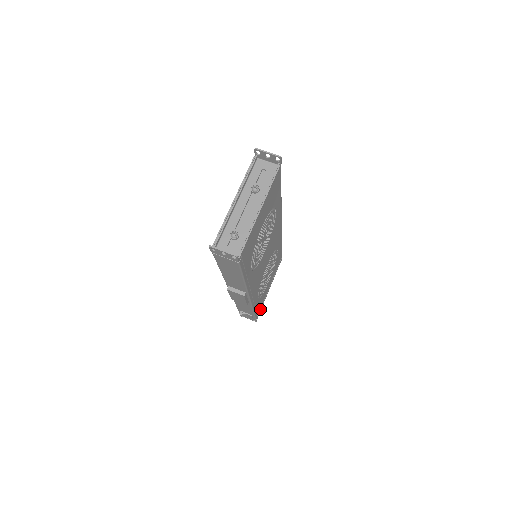
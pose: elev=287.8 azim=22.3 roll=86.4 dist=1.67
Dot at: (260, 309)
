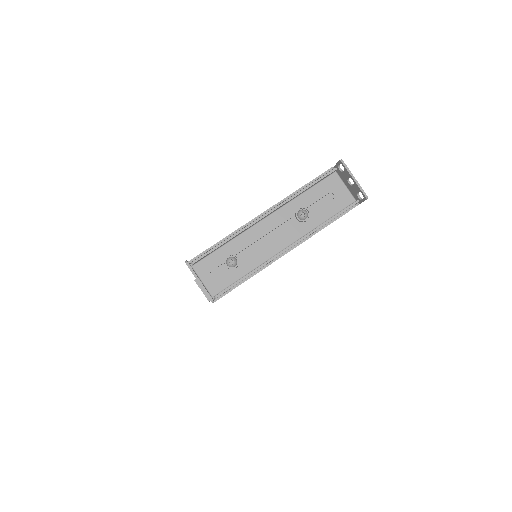
Dot at: occluded
